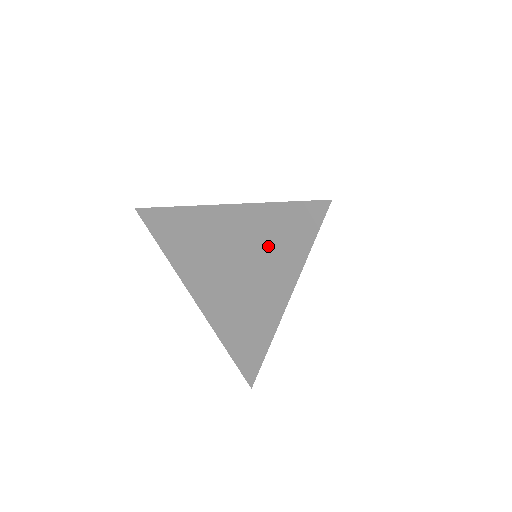
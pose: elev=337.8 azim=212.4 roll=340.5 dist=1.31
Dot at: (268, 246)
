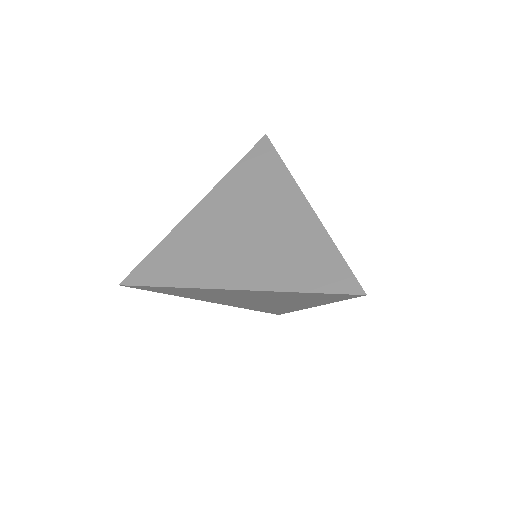
Dot at: (256, 186)
